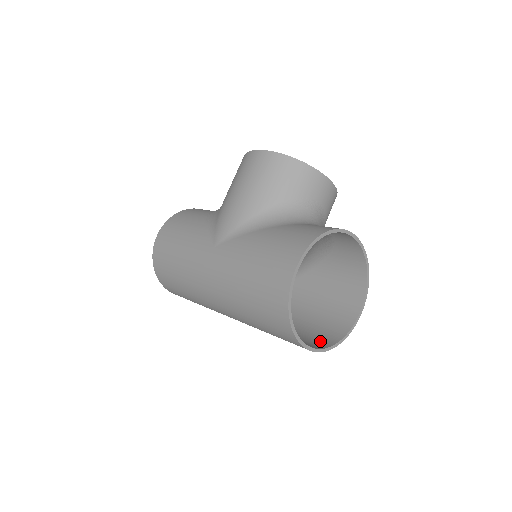
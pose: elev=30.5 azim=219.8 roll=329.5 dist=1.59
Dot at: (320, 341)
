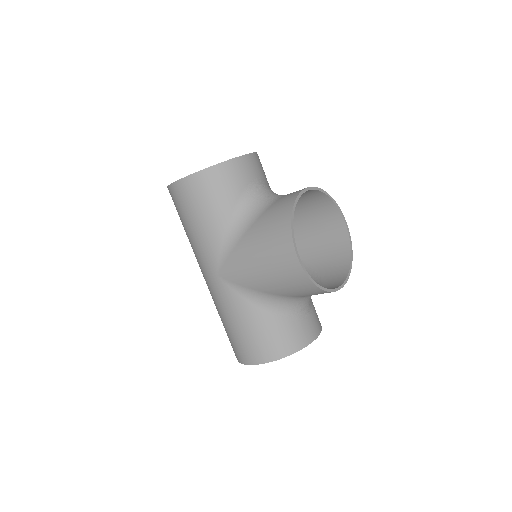
Dot at: occluded
